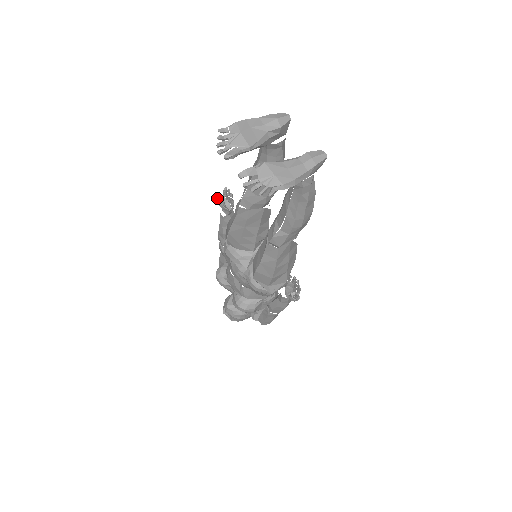
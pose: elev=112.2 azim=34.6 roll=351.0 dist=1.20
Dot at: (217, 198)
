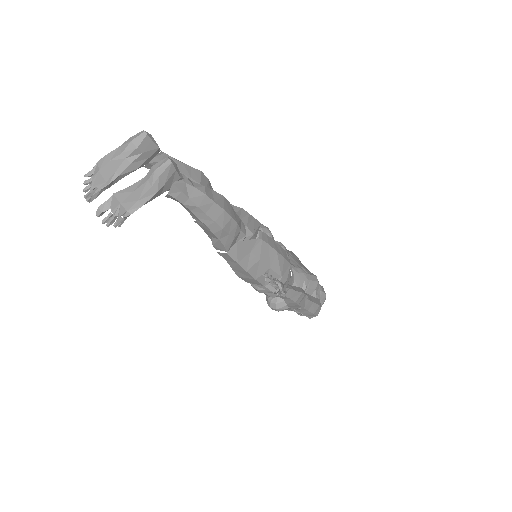
Dot at: occluded
